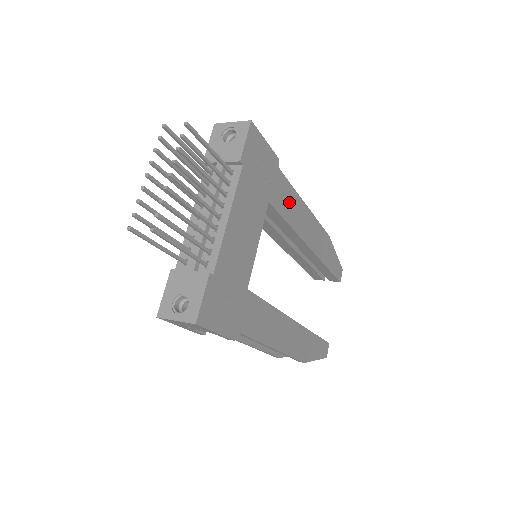
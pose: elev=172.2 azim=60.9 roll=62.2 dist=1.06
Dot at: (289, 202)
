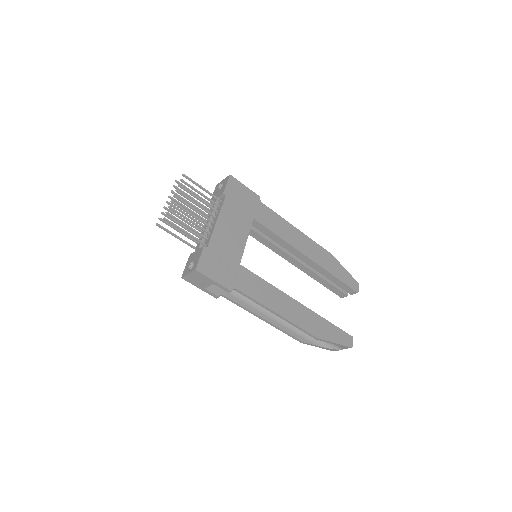
Dot at: (276, 223)
